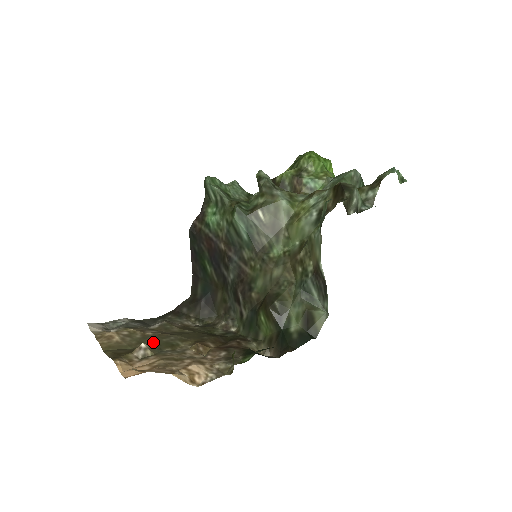
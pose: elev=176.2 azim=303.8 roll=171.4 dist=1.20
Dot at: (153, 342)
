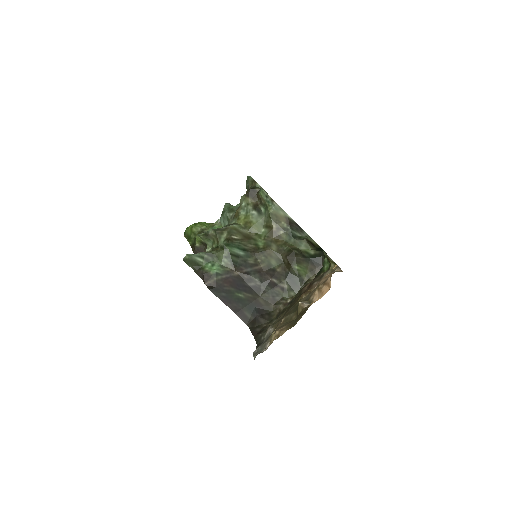
Dot at: (294, 311)
